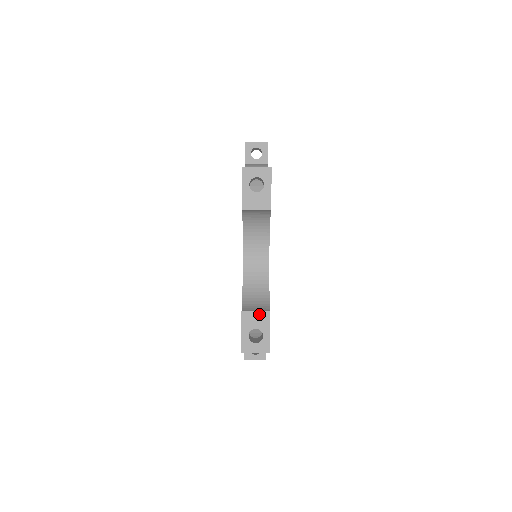
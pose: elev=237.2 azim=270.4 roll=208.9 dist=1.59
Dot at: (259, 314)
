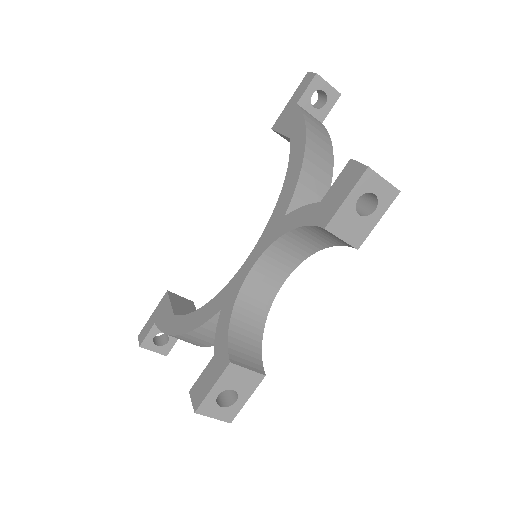
Dot at: (250, 374)
